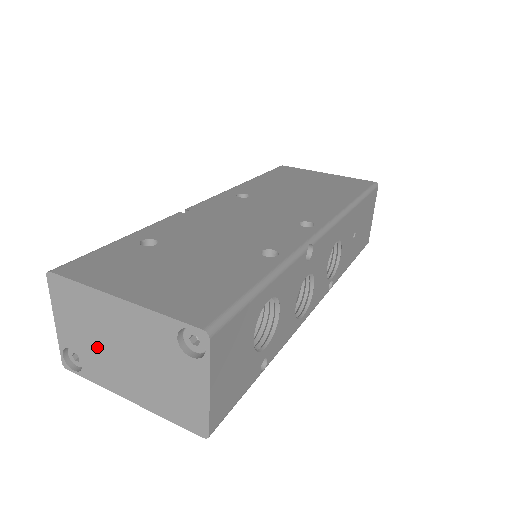
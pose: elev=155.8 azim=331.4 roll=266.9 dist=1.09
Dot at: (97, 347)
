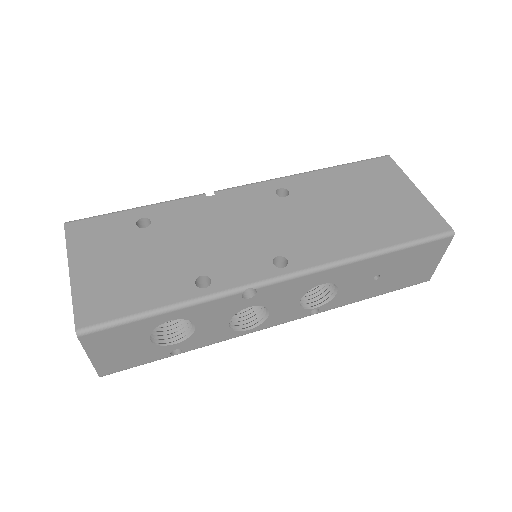
Dot at: occluded
